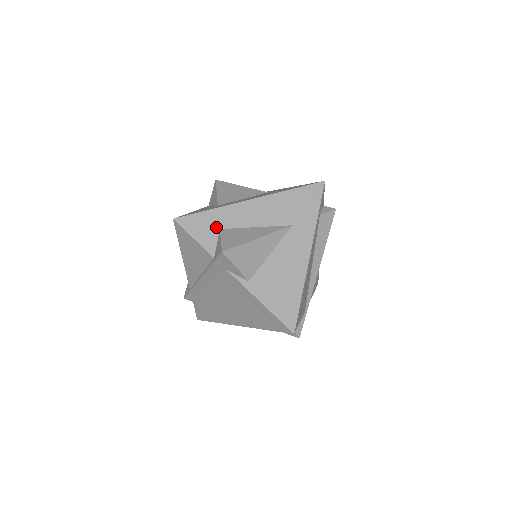
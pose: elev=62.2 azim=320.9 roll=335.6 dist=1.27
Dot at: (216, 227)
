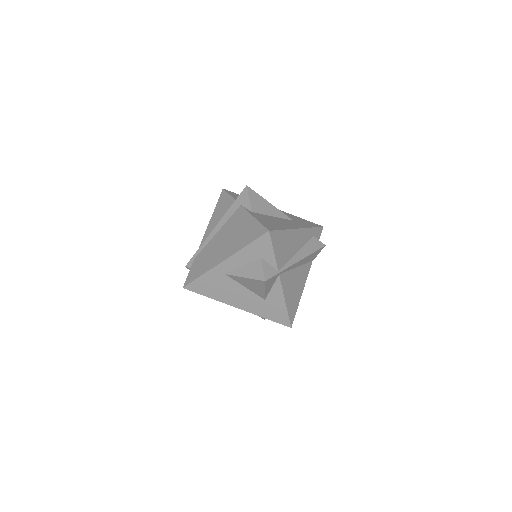
Dot at: occluded
